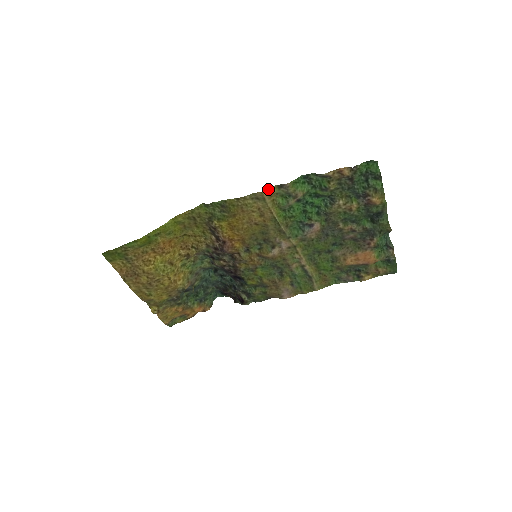
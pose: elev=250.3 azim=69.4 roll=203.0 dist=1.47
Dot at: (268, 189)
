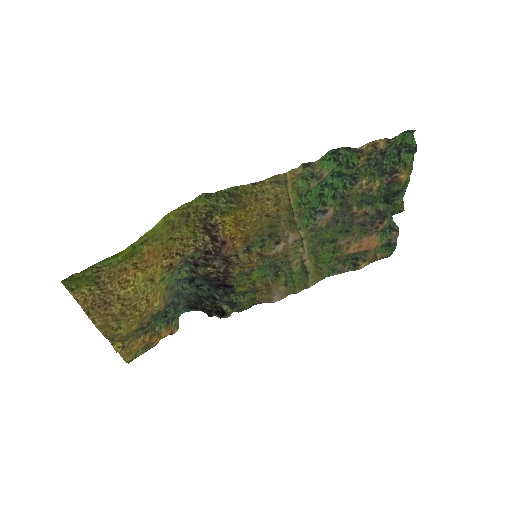
Dot at: (293, 169)
